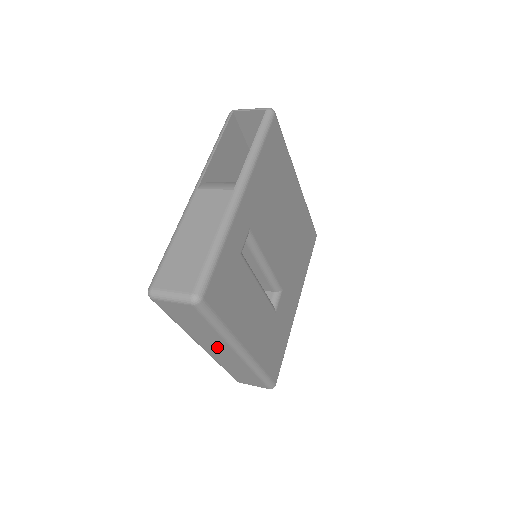
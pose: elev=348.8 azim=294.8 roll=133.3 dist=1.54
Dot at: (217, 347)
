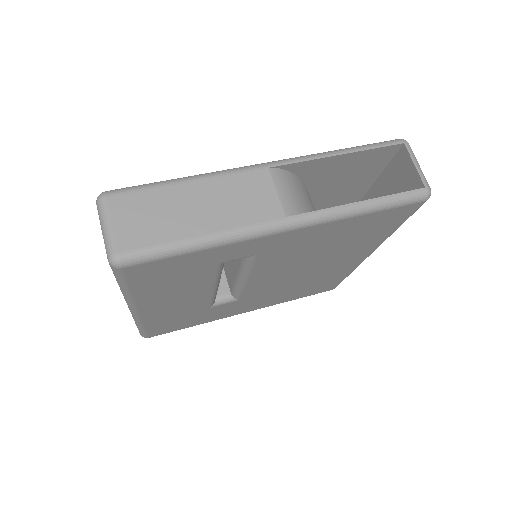
Dot at: occluded
